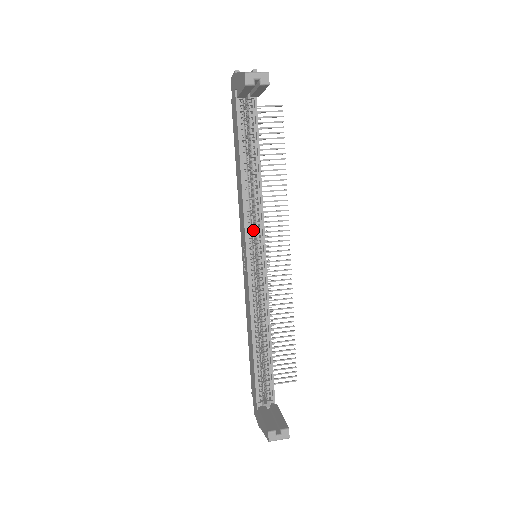
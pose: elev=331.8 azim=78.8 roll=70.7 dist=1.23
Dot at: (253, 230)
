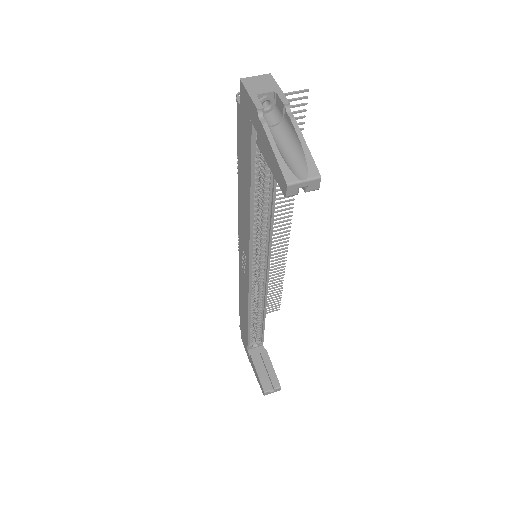
Dot at: occluded
